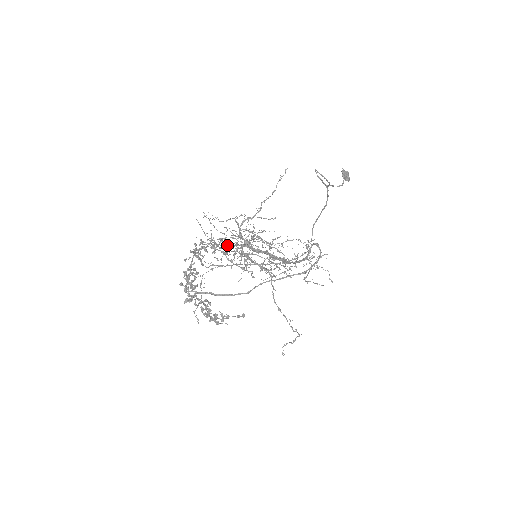
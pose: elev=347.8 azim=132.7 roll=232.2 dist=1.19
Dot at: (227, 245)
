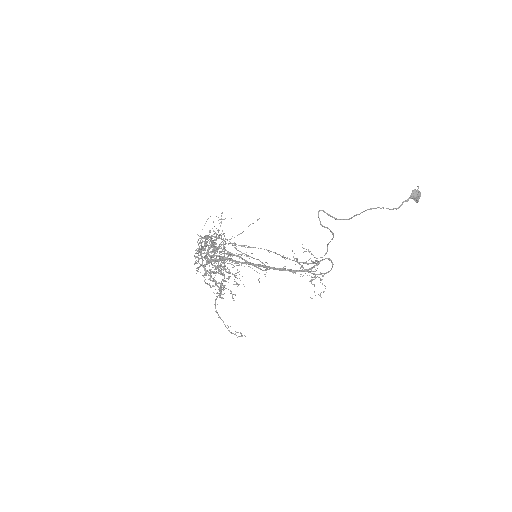
Dot at: occluded
